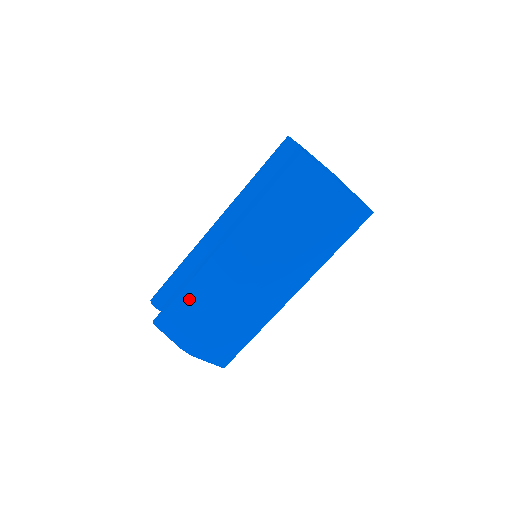
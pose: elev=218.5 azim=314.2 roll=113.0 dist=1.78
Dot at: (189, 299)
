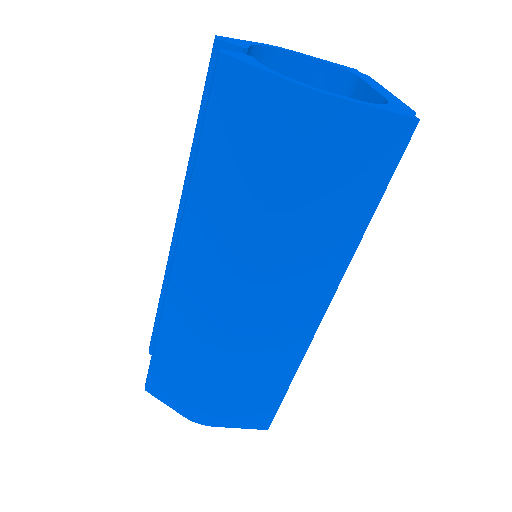
Dot at: (168, 351)
